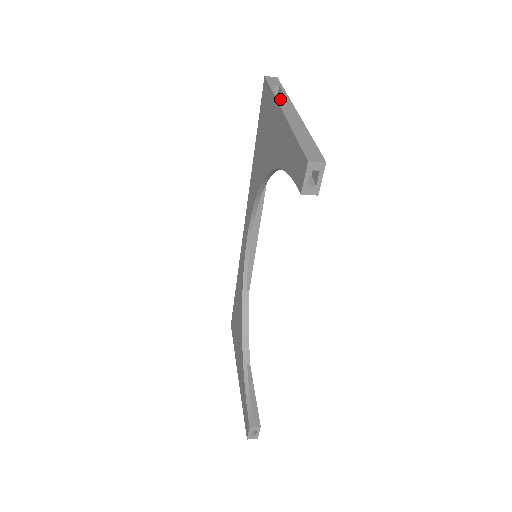
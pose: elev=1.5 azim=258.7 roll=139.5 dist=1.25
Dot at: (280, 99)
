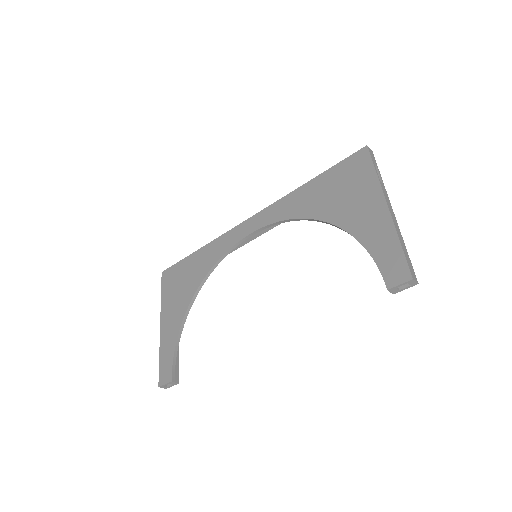
Dot at: (383, 187)
